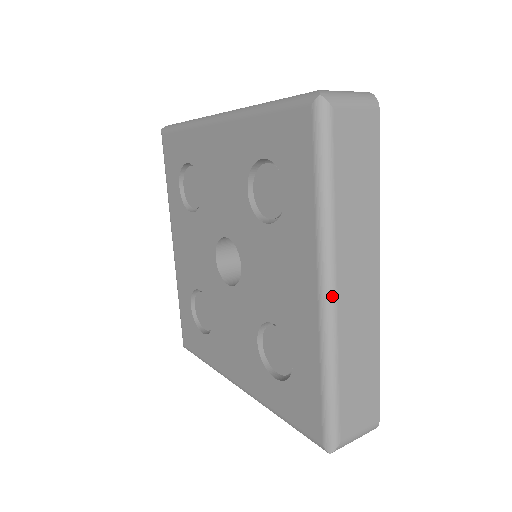
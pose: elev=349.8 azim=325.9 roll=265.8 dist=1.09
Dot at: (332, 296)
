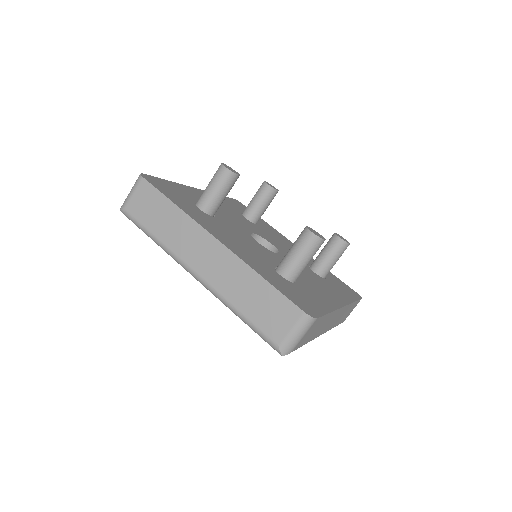
Dot at: occluded
